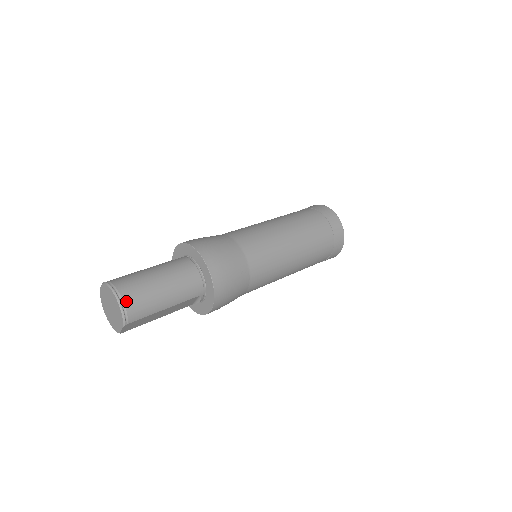
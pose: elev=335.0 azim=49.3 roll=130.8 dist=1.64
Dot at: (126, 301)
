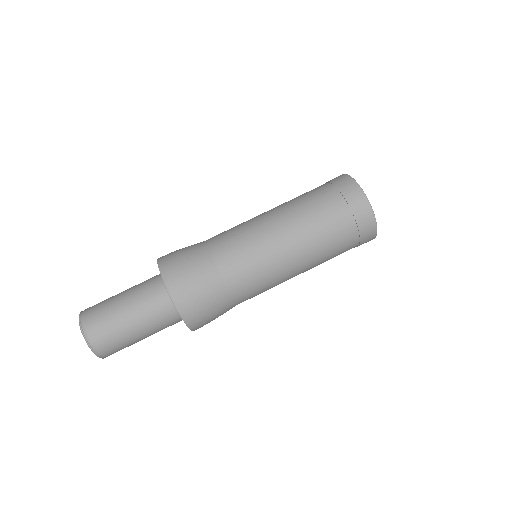
Dot at: (107, 356)
